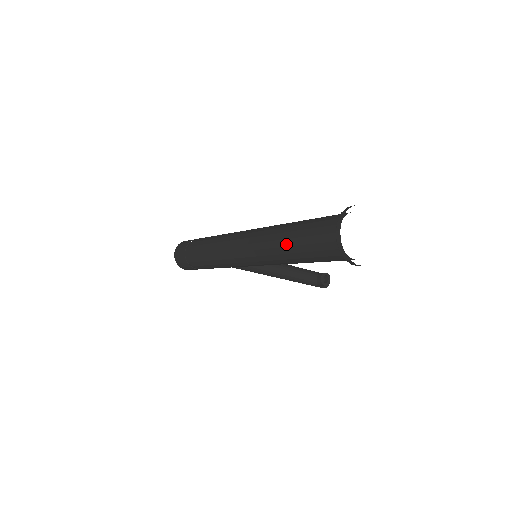
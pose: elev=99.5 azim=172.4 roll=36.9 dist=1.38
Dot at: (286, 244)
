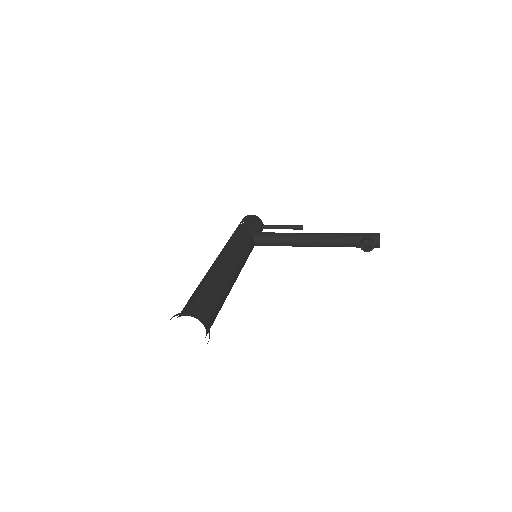
Dot at: occluded
